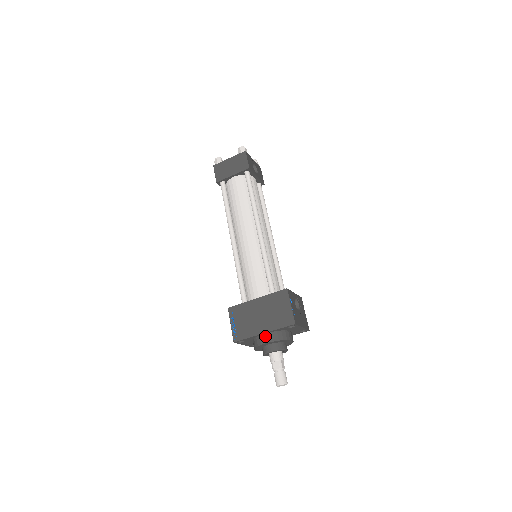
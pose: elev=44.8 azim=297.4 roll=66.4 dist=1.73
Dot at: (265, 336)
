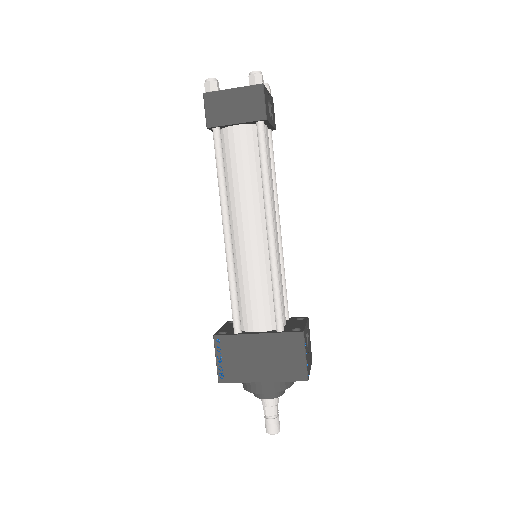
Dot at: (264, 385)
